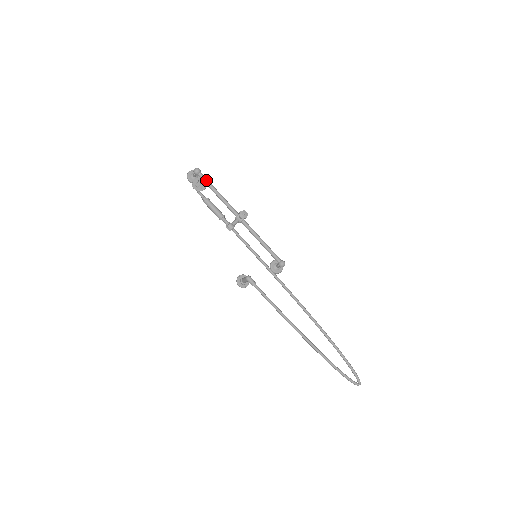
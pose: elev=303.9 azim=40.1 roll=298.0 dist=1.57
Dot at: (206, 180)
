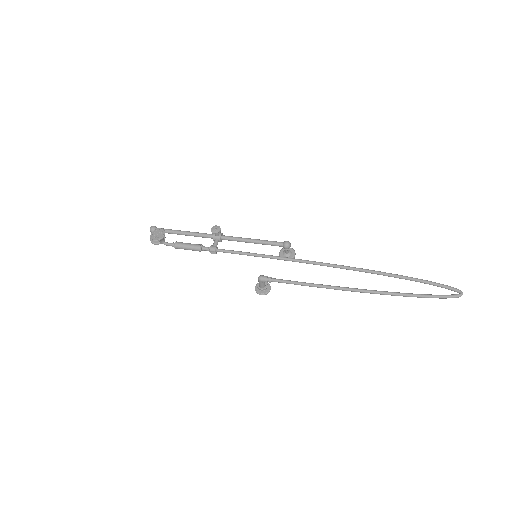
Dot at: (165, 230)
